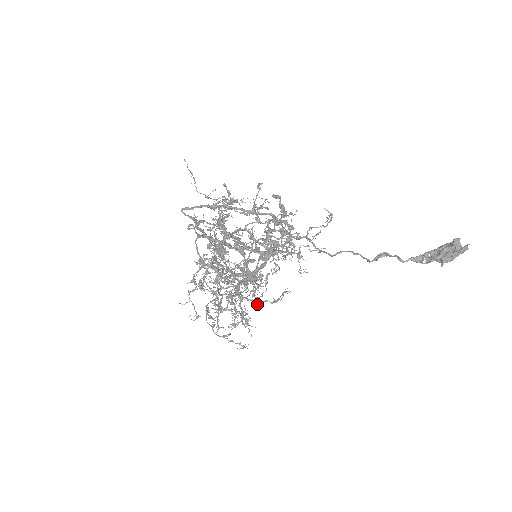
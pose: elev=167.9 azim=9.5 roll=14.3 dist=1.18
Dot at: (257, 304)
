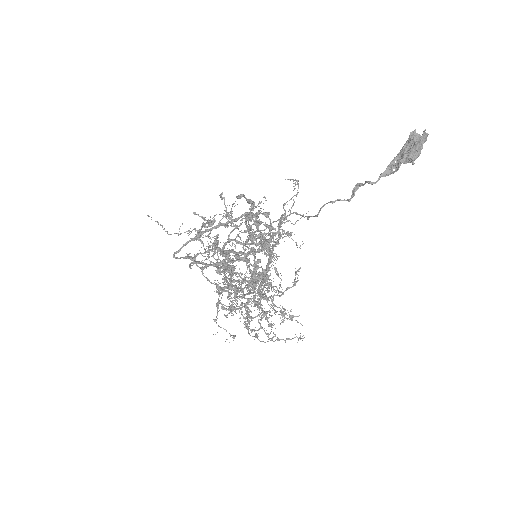
Dot at: occluded
